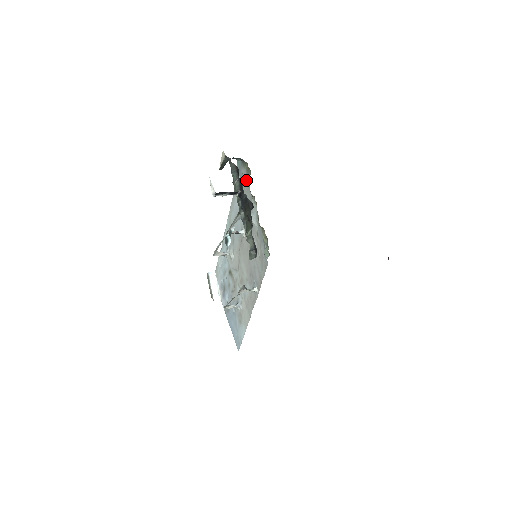
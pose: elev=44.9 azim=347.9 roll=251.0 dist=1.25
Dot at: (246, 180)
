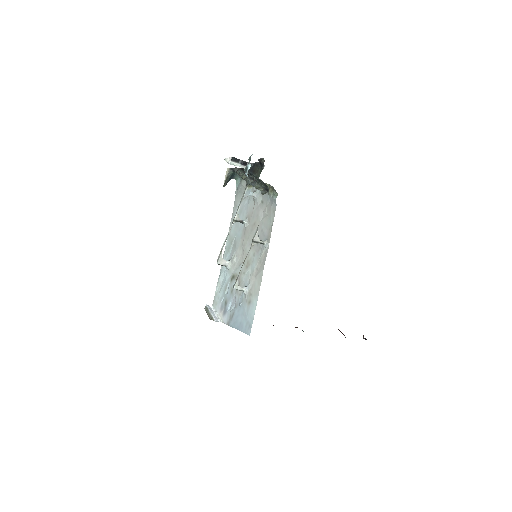
Dot at: occluded
